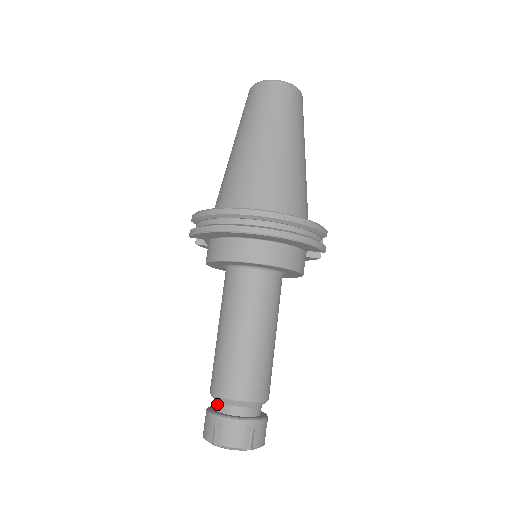
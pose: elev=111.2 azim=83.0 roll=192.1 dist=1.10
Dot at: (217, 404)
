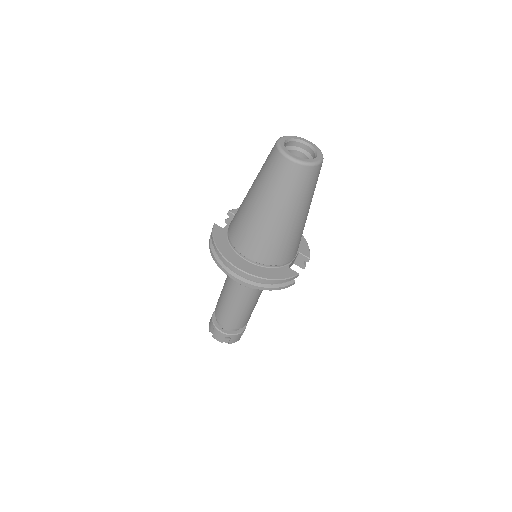
Dot at: occluded
